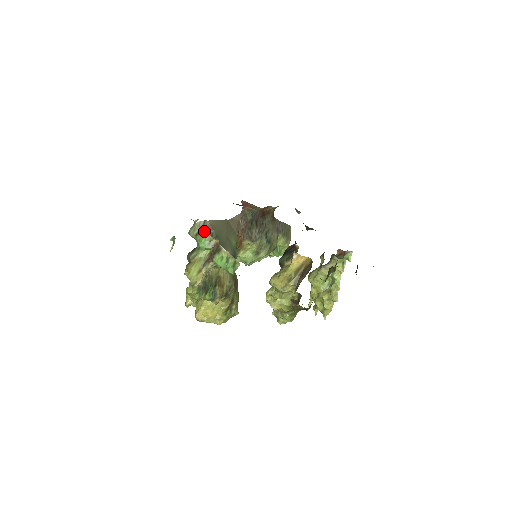
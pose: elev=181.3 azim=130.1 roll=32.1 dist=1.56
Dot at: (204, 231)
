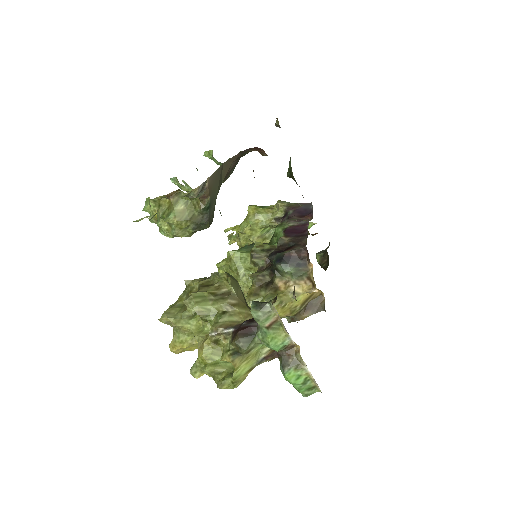
Dot at: (286, 331)
